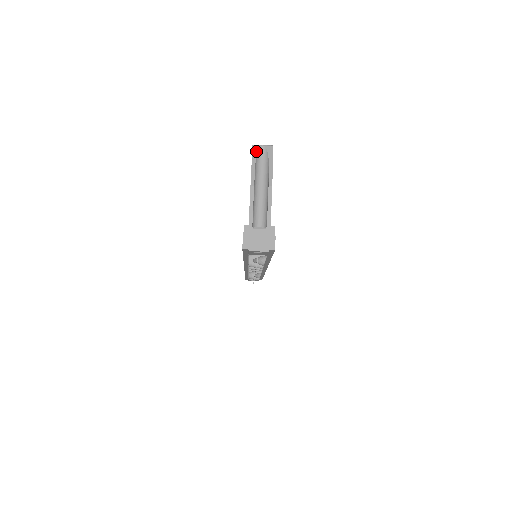
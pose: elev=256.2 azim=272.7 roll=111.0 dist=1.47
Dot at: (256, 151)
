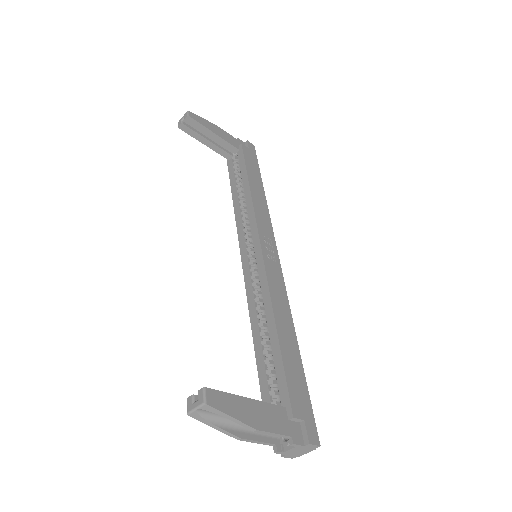
Dot at: (199, 418)
